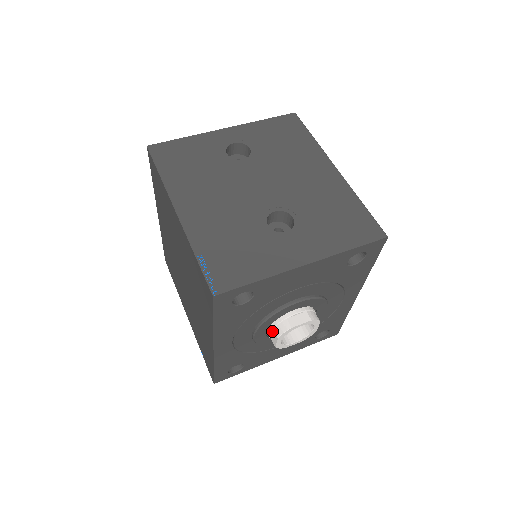
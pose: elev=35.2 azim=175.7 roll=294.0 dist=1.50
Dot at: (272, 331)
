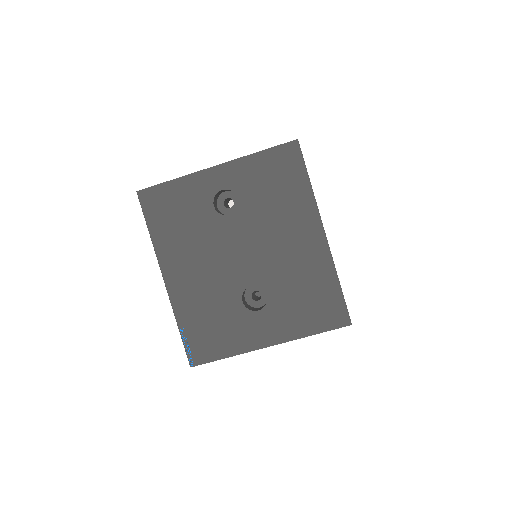
Dot at: occluded
